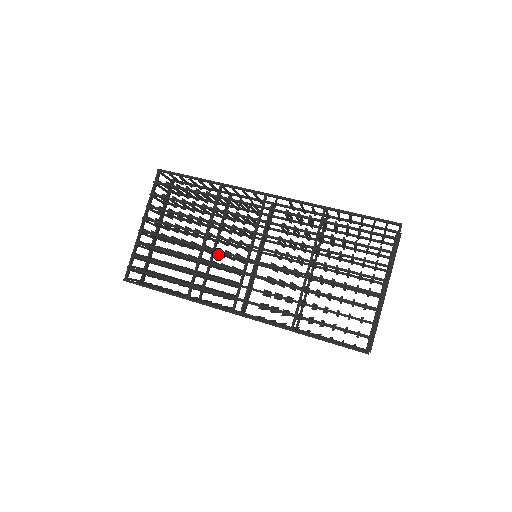
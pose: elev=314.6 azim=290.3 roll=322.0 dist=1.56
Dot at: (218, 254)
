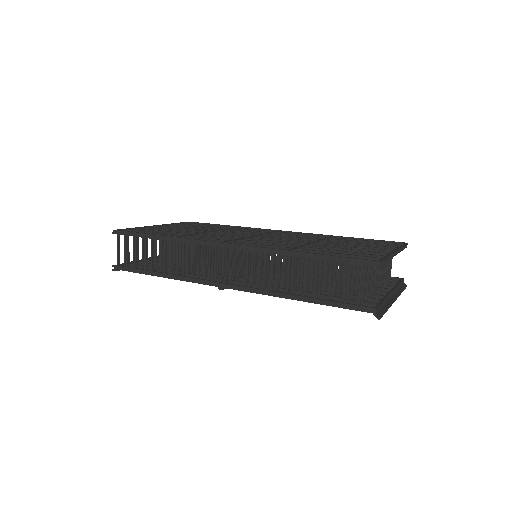
Dot at: occluded
